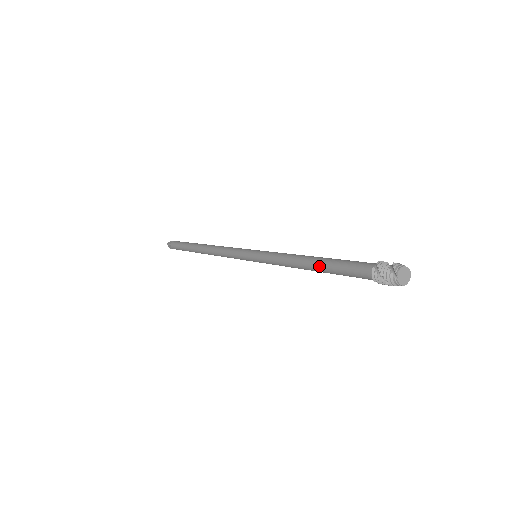
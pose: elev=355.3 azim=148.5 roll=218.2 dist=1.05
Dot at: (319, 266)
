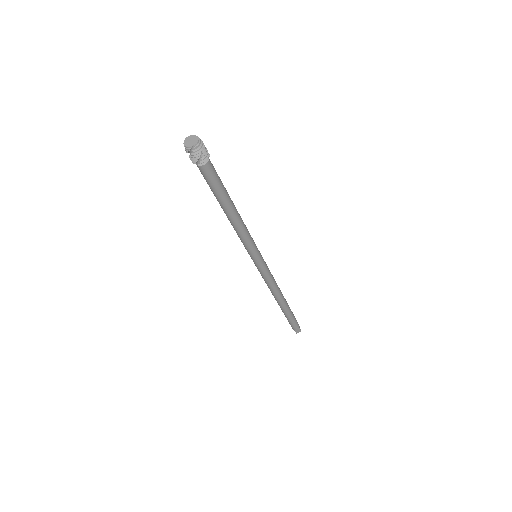
Dot at: occluded
